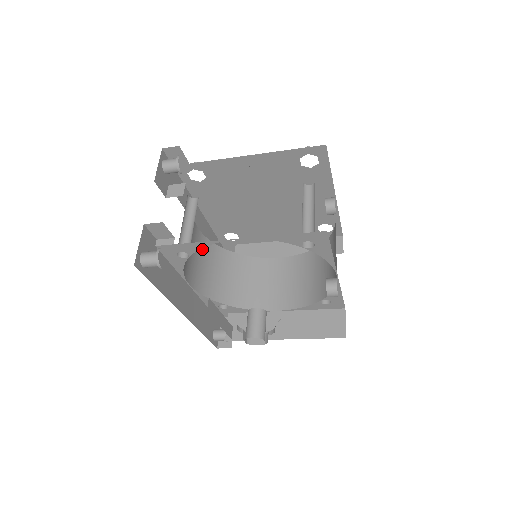
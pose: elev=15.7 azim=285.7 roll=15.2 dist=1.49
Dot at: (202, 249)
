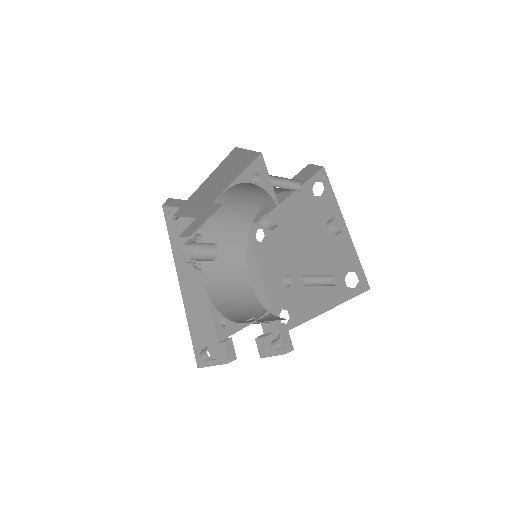
Dot at: (242, 291)
